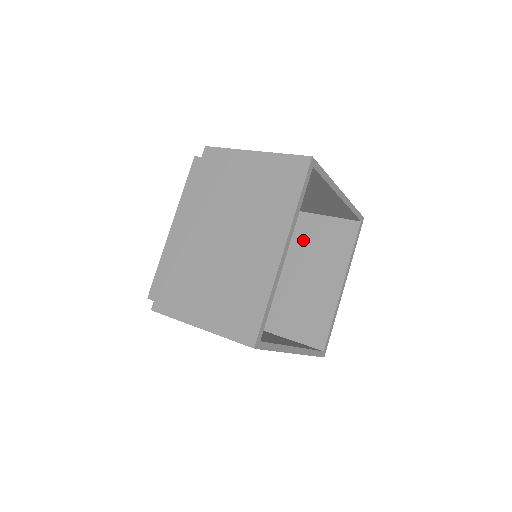
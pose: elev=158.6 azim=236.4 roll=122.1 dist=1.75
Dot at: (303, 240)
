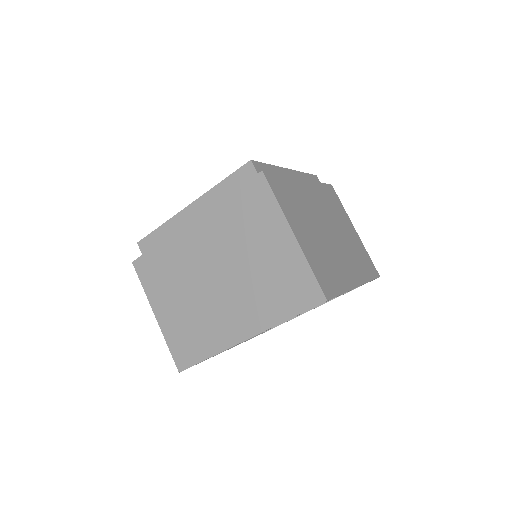
Dot at: occluded
